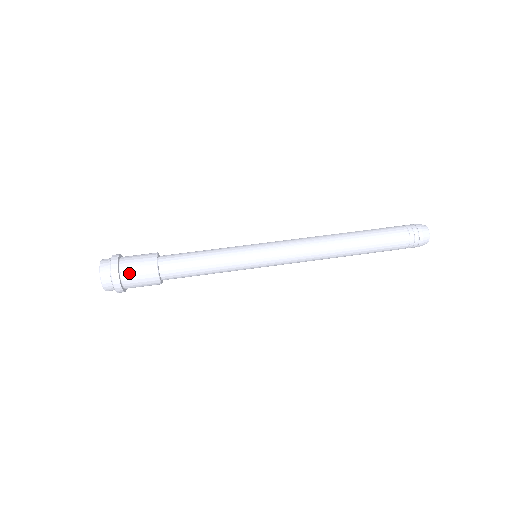
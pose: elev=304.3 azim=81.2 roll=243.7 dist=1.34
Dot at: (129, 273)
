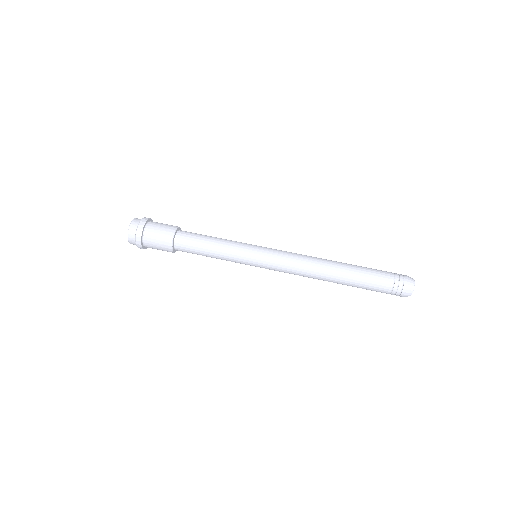
Dot at: (152, 229)
